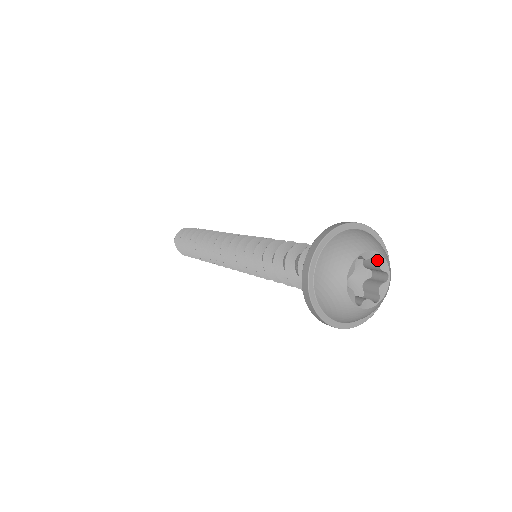
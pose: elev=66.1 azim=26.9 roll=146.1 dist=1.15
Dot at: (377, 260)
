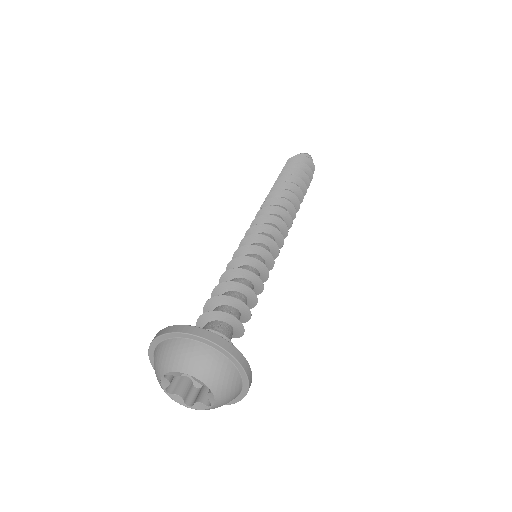
Dot at: (211, 389)
